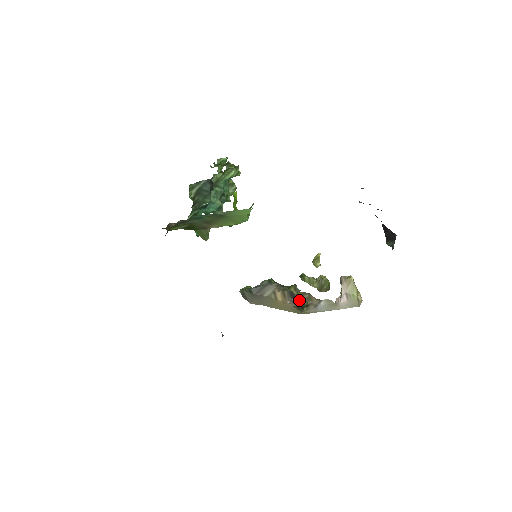
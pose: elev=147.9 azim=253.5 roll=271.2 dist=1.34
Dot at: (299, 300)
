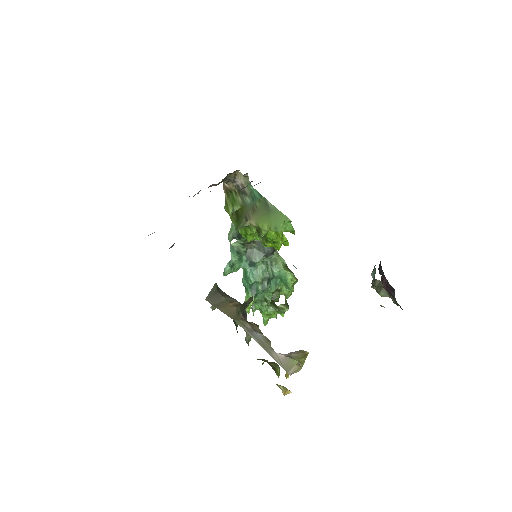
Dot at: occluded
